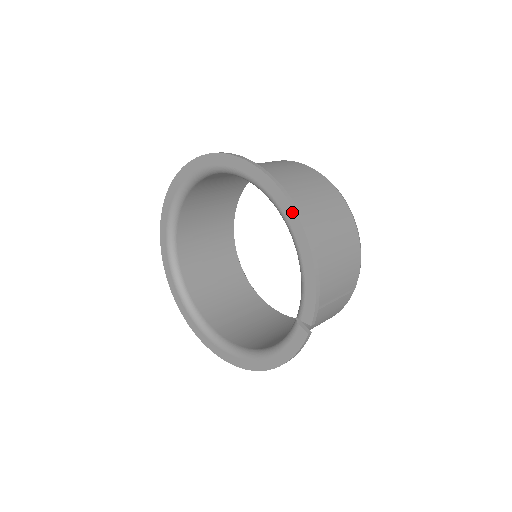
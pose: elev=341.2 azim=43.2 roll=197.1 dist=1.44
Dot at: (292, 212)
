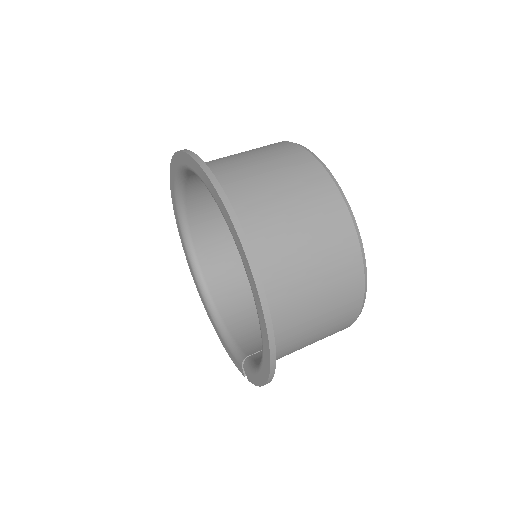
Dot at: (268, 359)
